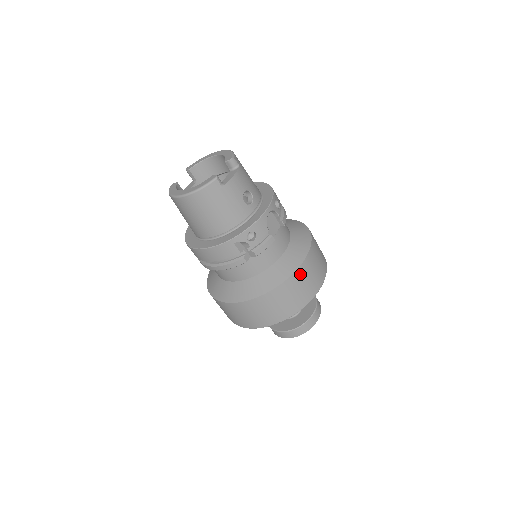
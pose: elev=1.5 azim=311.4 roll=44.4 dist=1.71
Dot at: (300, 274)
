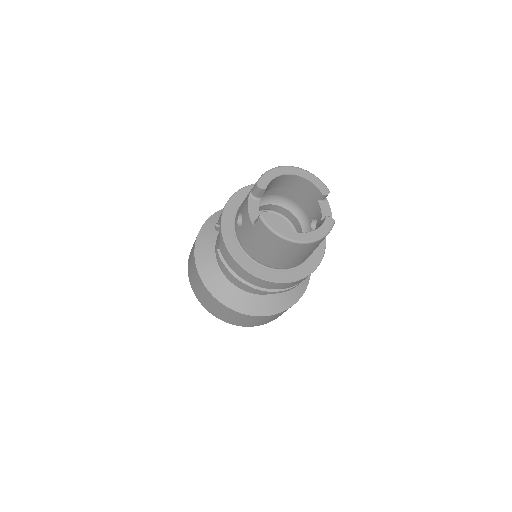
Dot at: occluded
